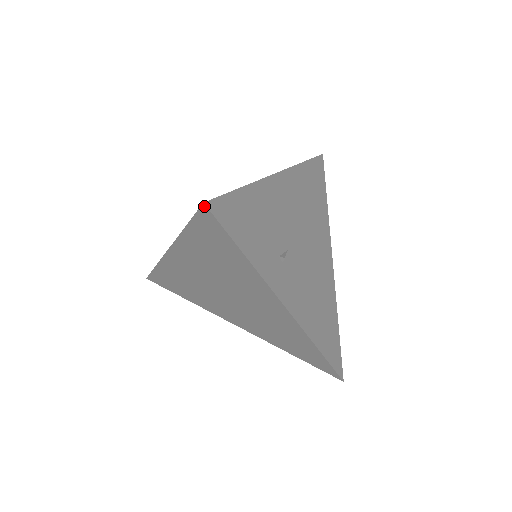
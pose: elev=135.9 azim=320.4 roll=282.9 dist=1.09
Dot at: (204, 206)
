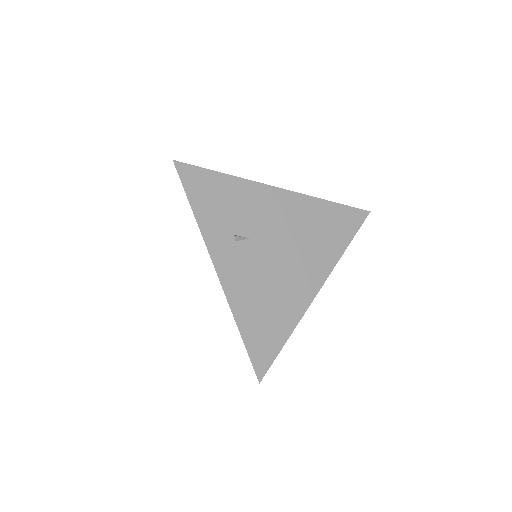
Dot at: (174, 163)
